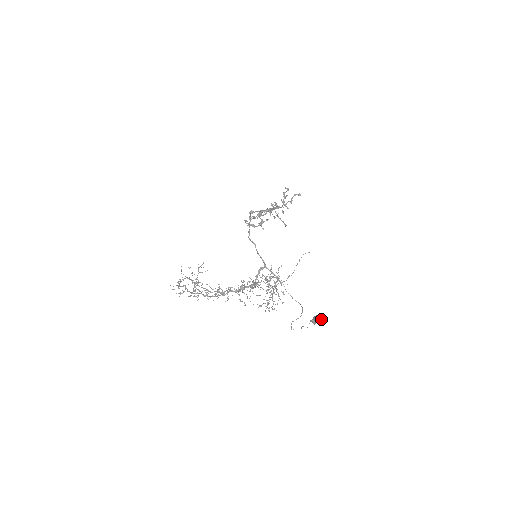
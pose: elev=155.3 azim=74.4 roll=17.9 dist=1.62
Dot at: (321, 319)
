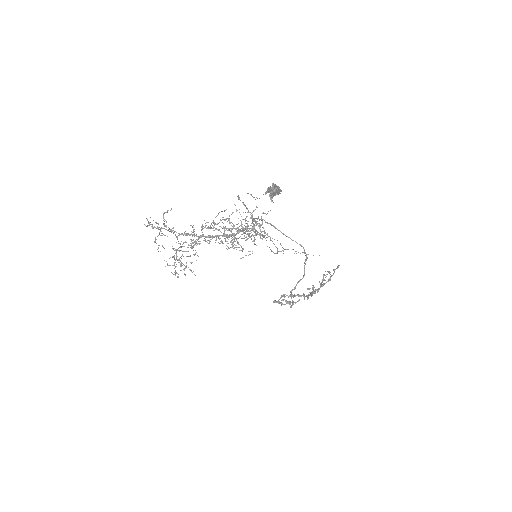
Dot at: (280, 190)
